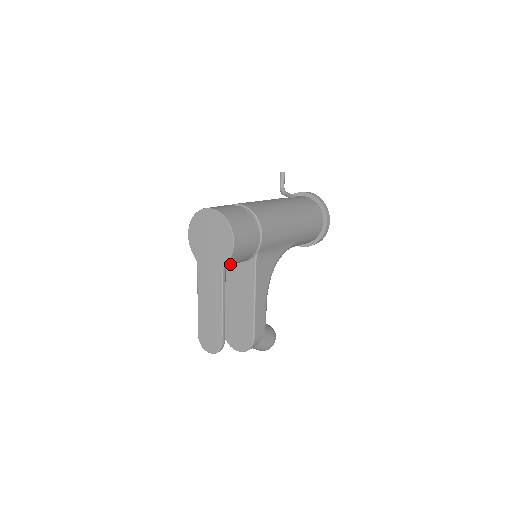
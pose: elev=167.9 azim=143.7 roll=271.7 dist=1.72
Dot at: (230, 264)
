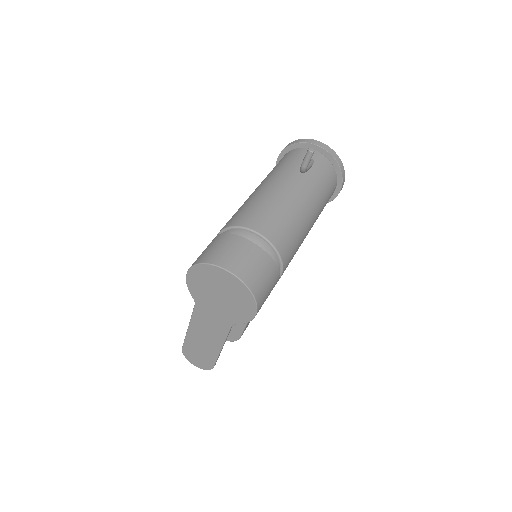
Dot at: occluded
